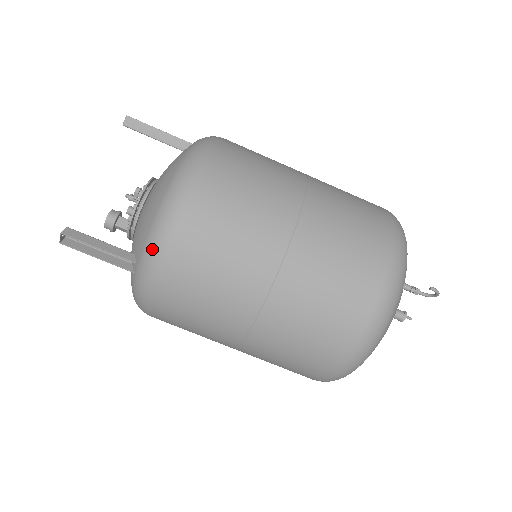
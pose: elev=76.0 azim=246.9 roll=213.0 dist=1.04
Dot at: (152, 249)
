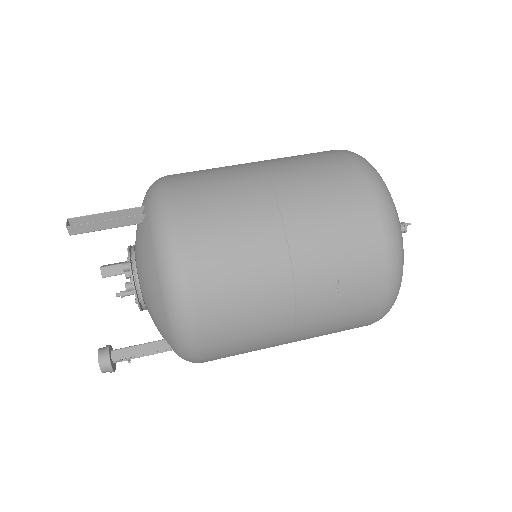
Dot at: (153, 183)
